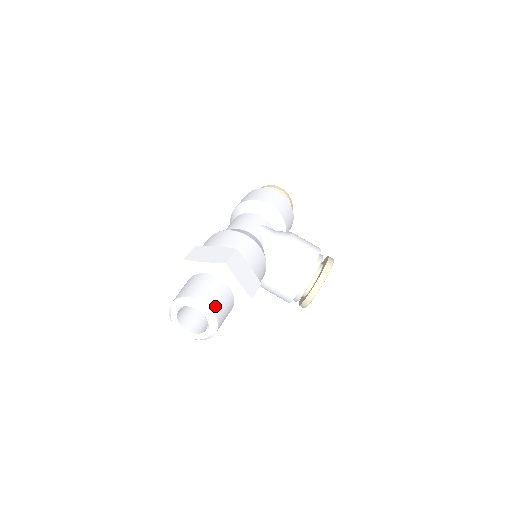
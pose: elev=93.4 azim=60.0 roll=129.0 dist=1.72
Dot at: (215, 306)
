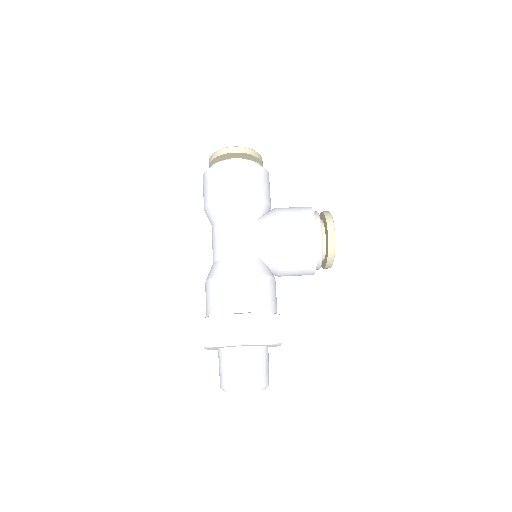
Dot at: (256, 379)
